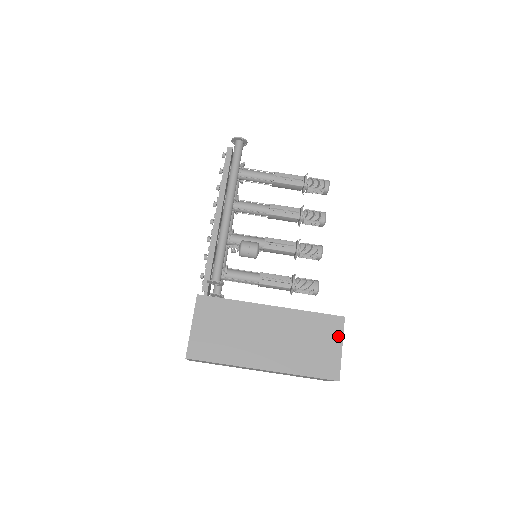
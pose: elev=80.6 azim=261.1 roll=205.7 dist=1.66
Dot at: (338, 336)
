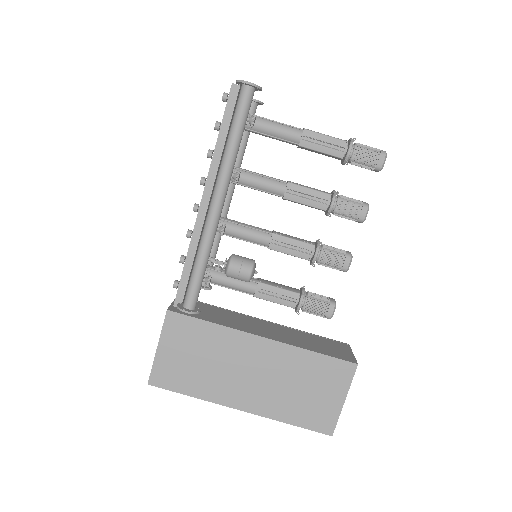
Dot at: (343, 386)
